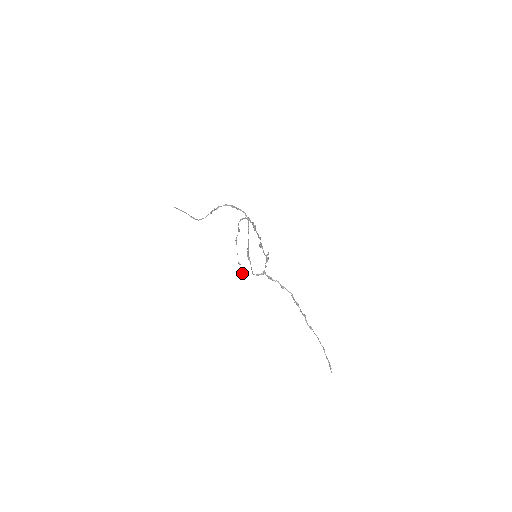
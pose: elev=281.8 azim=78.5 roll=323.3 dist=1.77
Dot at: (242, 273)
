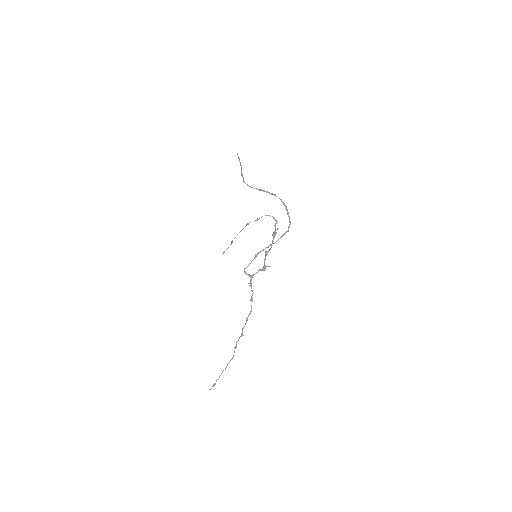
Dot at: occluded
